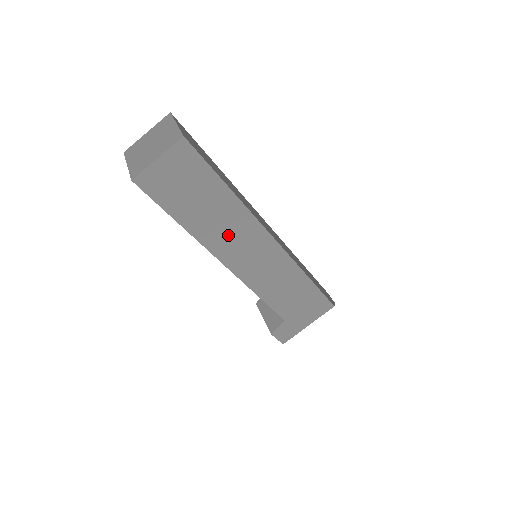
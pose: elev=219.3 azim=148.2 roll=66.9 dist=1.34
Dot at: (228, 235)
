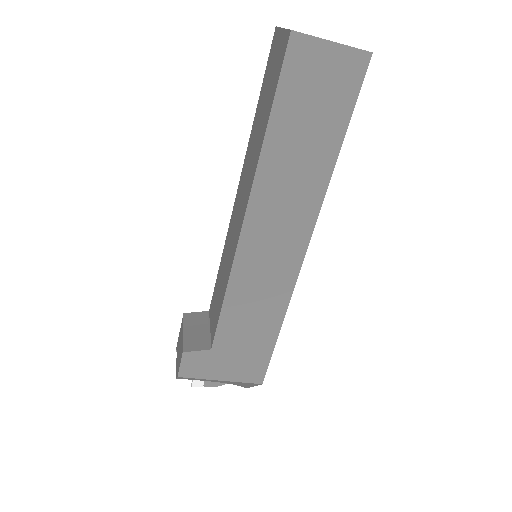
Dot at: (284, 194)
